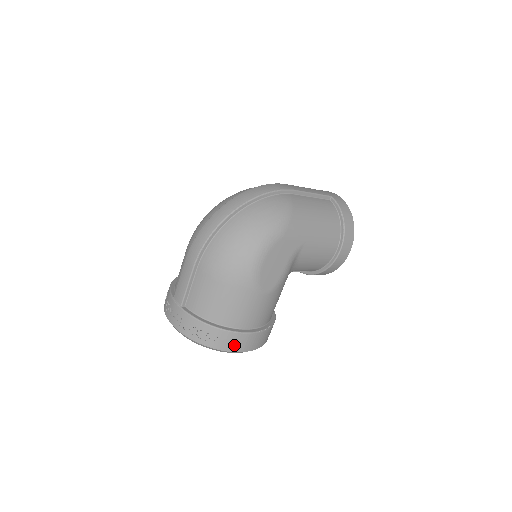
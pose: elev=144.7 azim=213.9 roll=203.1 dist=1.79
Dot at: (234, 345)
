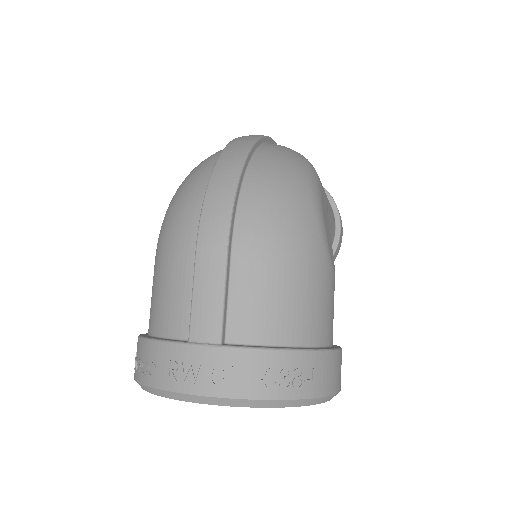
Dot at: (332, 379)
